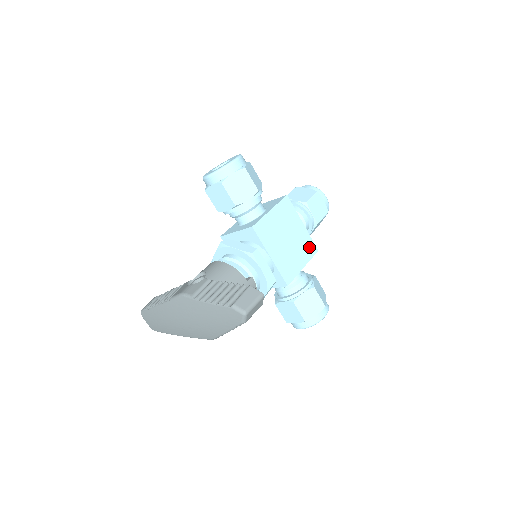
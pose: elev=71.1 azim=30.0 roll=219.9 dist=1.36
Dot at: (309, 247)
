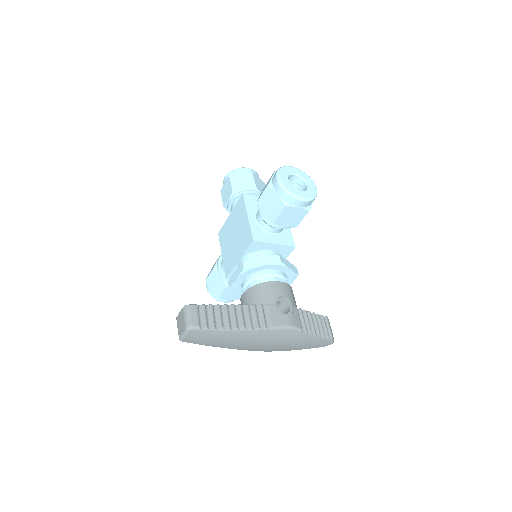
Dot at: occluded
